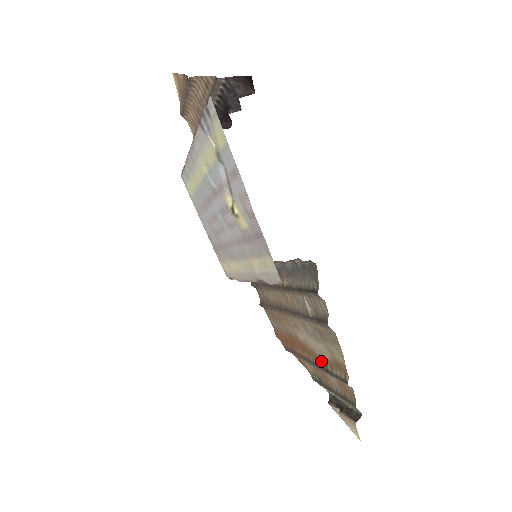
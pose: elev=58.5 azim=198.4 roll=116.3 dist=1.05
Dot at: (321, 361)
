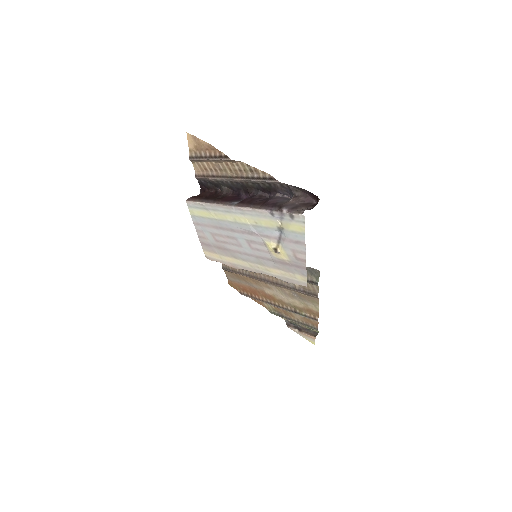
Dot at: (289, 306)
